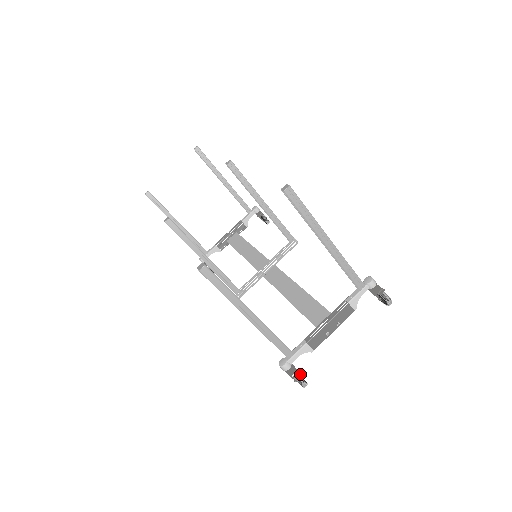
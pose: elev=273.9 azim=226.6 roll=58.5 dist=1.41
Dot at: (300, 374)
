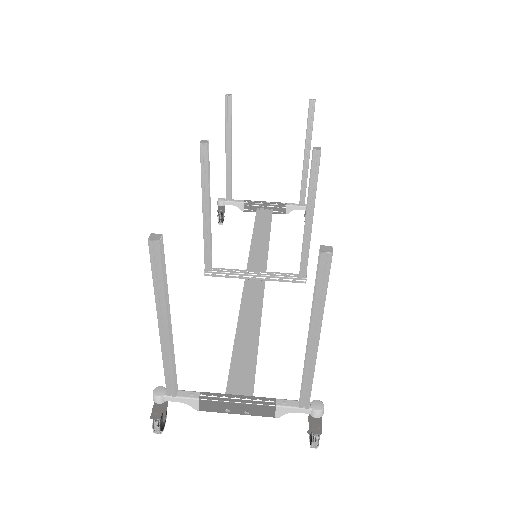
Dot at: (165, 417)
